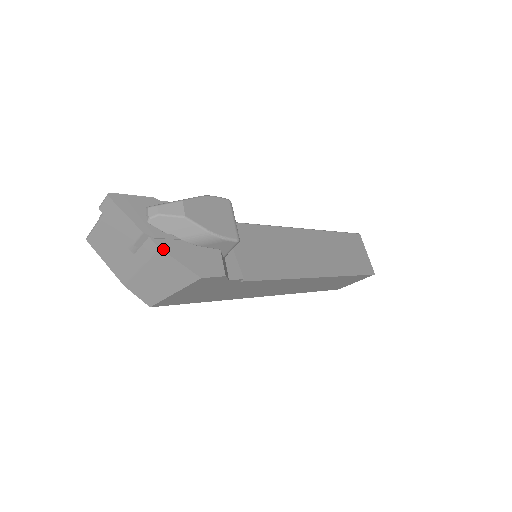
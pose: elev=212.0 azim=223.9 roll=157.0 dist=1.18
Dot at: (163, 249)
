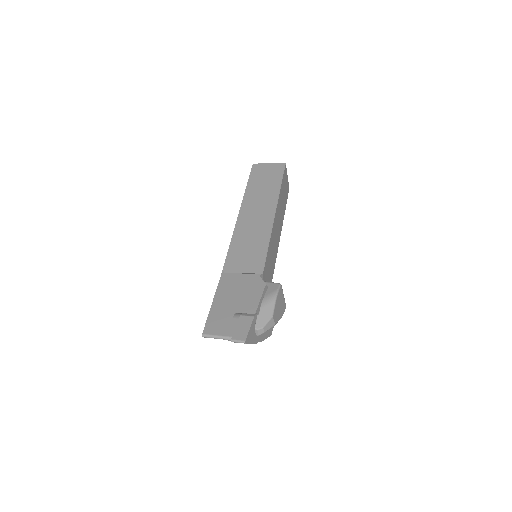
Dot at: occluded
